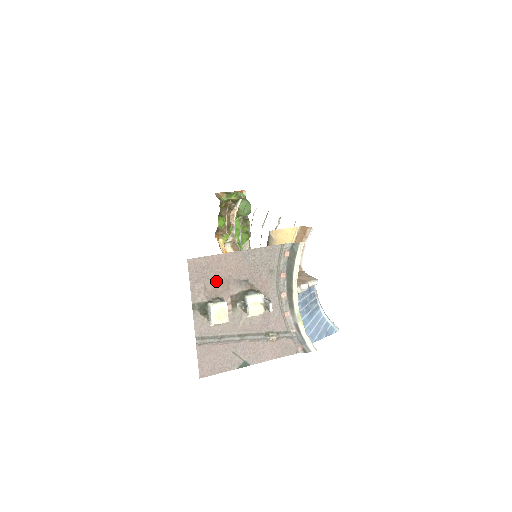
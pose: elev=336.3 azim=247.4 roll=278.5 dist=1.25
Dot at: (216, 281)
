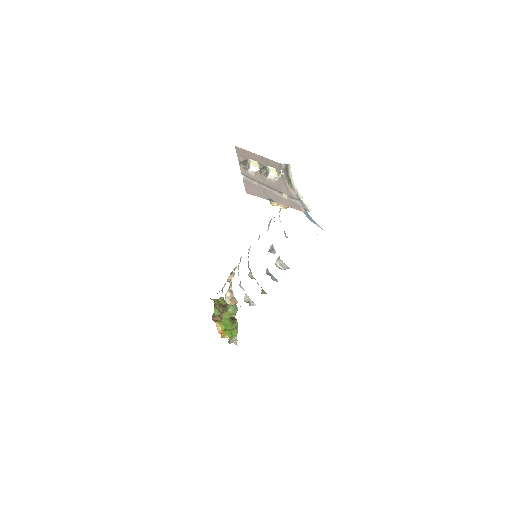
Dot at: occluded
